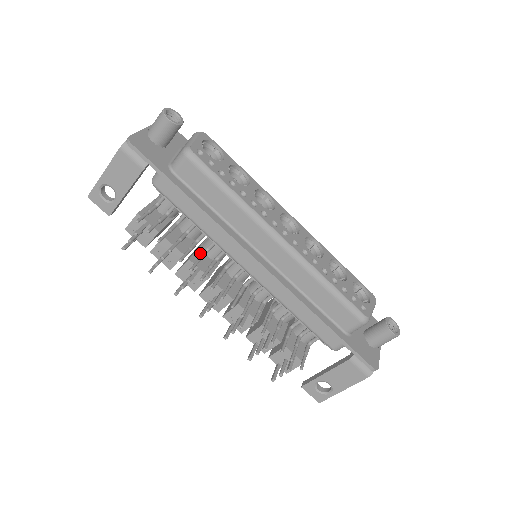
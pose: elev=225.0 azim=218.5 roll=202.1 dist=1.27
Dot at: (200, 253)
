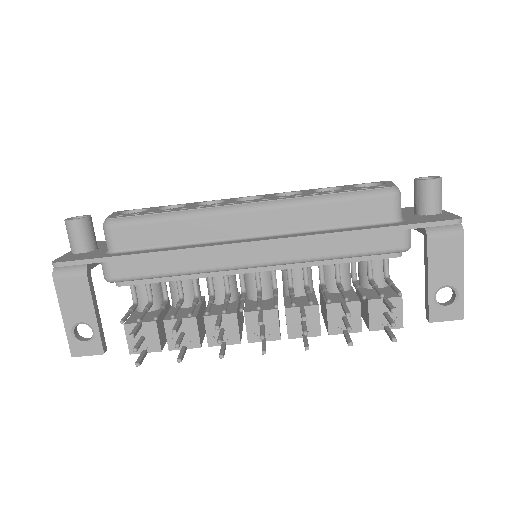
Dot at: (212, 307)
